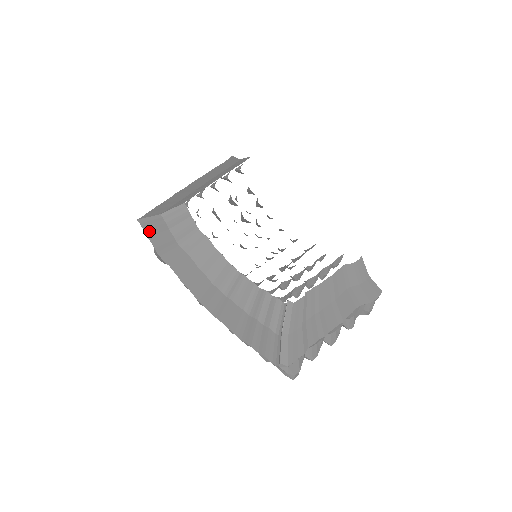
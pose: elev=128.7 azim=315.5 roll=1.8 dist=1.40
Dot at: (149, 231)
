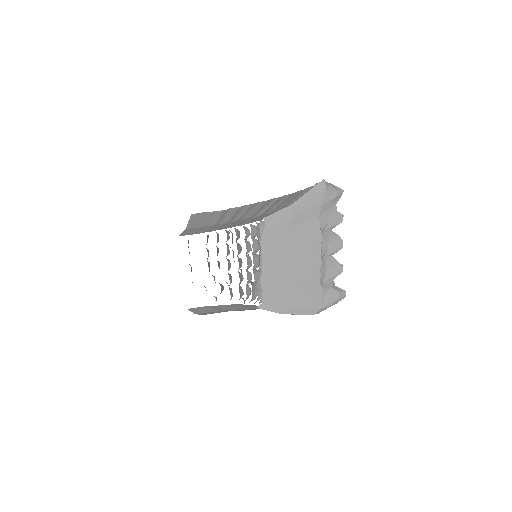
Dot at: occluded
